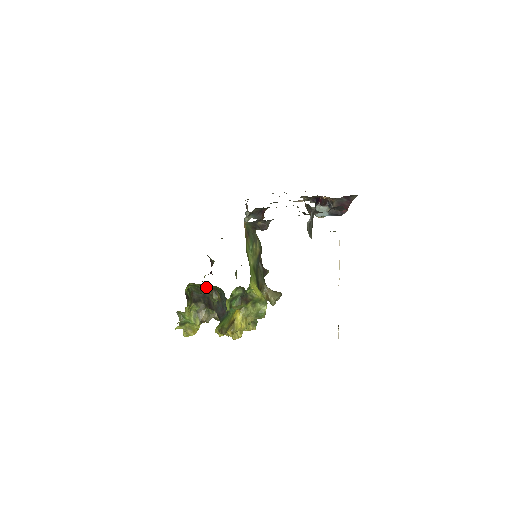
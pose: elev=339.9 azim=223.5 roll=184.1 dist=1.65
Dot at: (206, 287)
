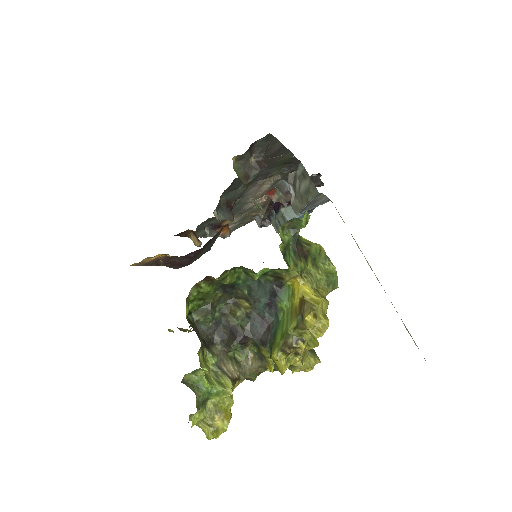
Dot at: (222, 283)
